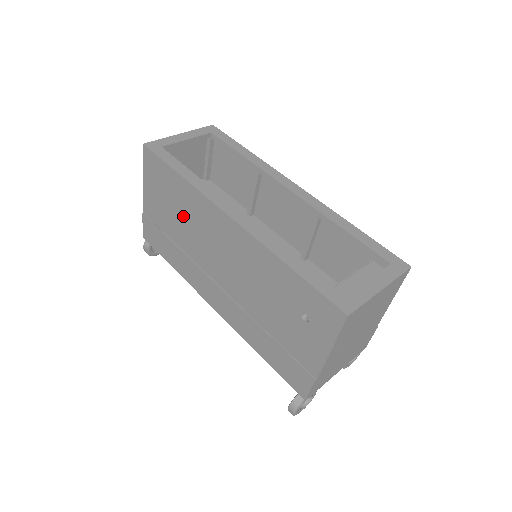
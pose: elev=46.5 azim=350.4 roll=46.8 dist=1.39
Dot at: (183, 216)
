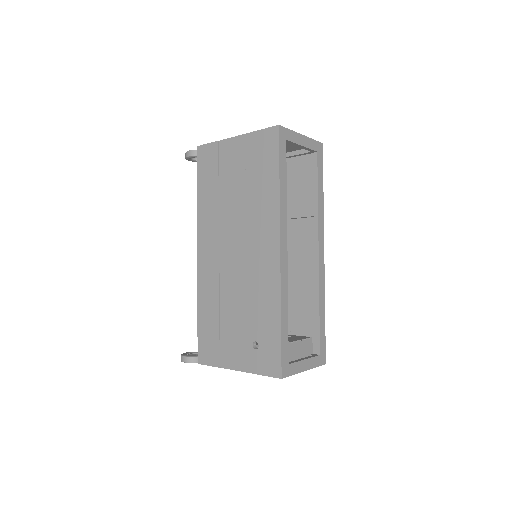
Dot at: (248, 196)
